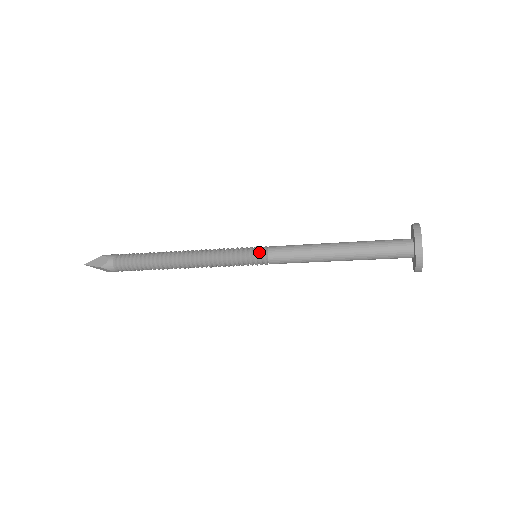
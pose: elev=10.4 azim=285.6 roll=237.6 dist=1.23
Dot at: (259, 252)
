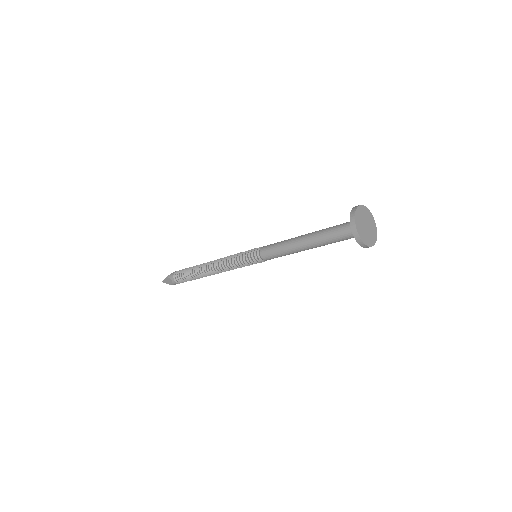
Dot at: (256, 248)
